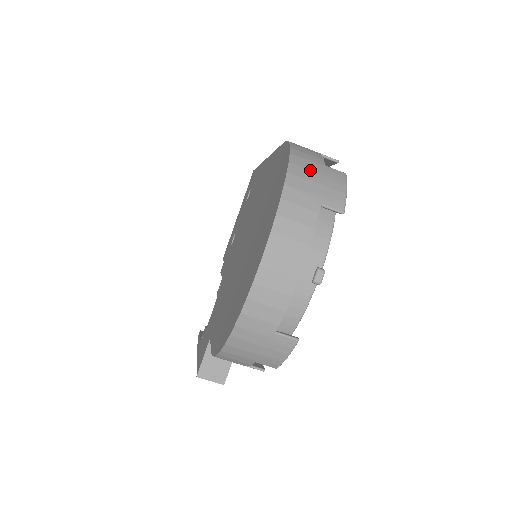
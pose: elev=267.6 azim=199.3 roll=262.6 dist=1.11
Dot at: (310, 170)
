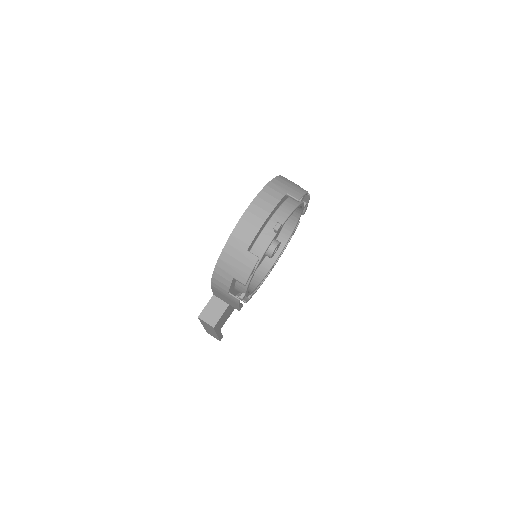
Dot at: (287, 182)
